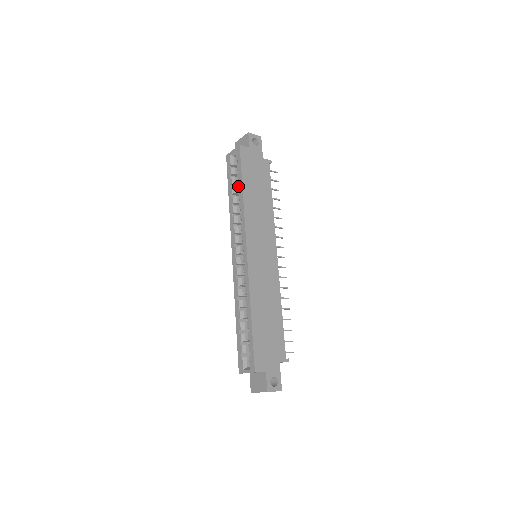
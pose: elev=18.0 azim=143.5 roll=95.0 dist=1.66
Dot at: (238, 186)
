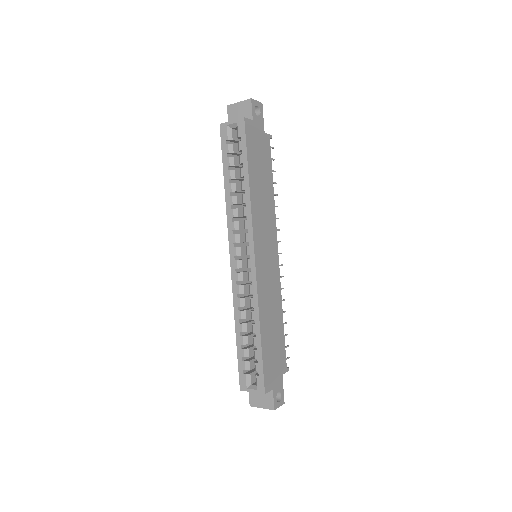
Dot at: (241, 172)
